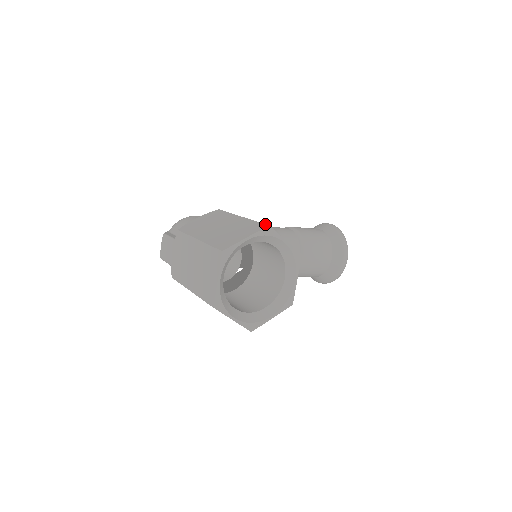
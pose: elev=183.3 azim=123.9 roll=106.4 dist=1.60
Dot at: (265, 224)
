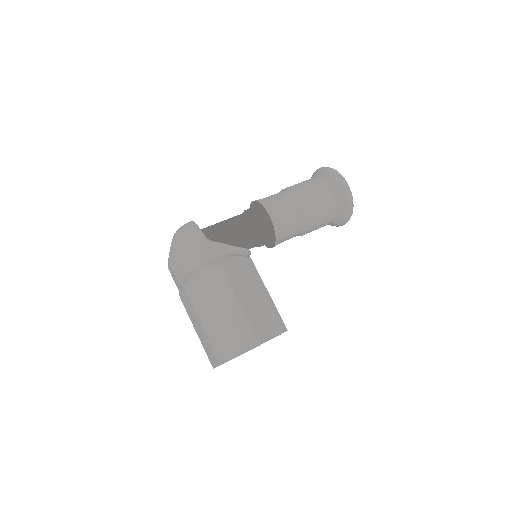
Dot at: (258, 340)
